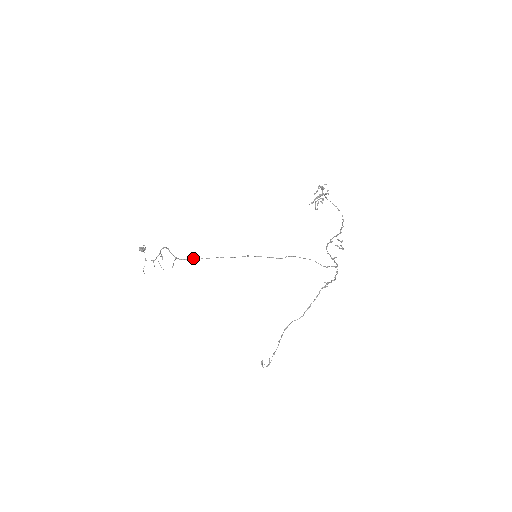
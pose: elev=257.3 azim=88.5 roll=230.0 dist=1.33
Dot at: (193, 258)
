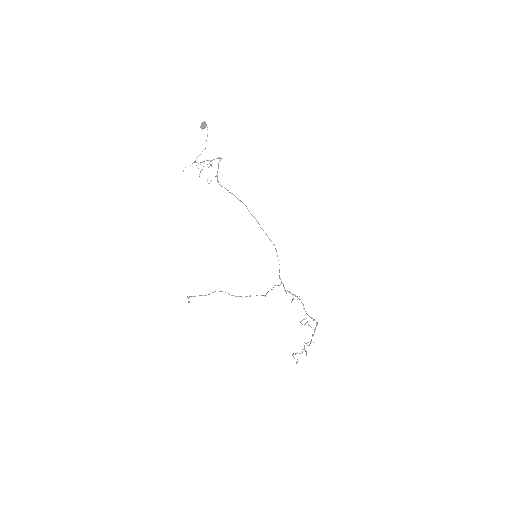
Dot at: (227, 190)
